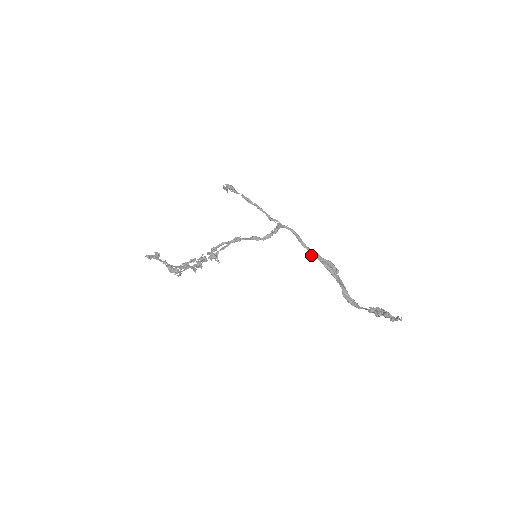
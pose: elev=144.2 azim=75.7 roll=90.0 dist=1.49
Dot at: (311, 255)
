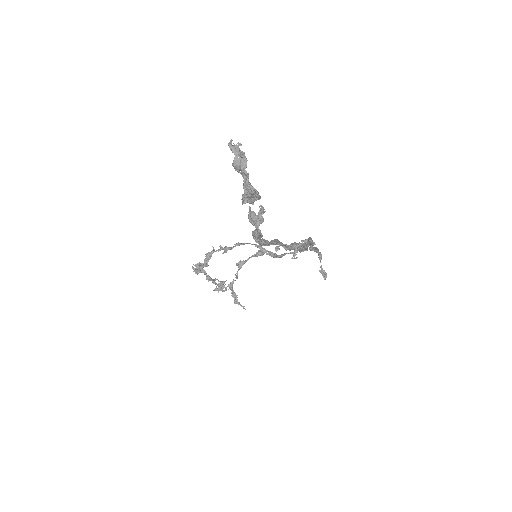
Dot at: (300, 251)
